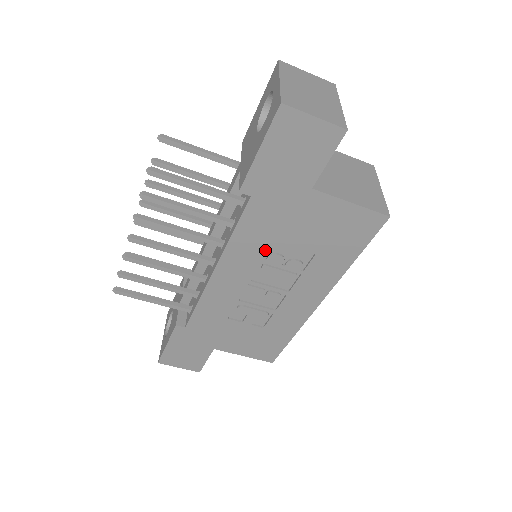
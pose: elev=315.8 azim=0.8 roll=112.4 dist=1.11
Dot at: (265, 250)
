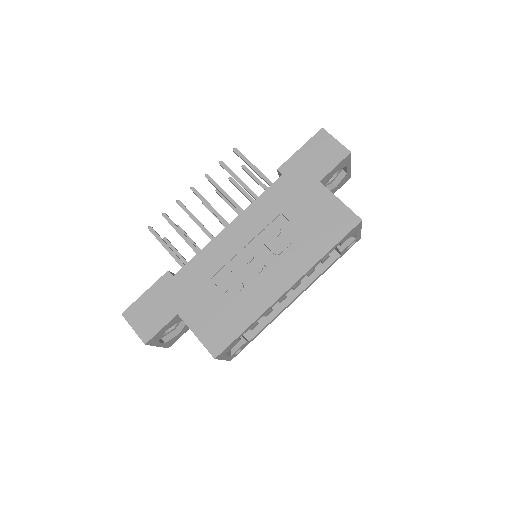
Dot at: (271, 219)
